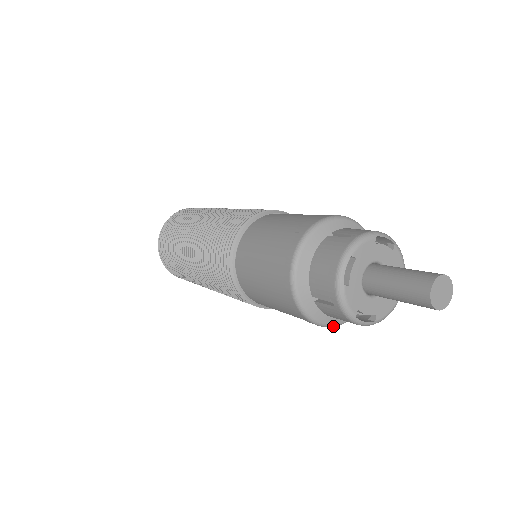
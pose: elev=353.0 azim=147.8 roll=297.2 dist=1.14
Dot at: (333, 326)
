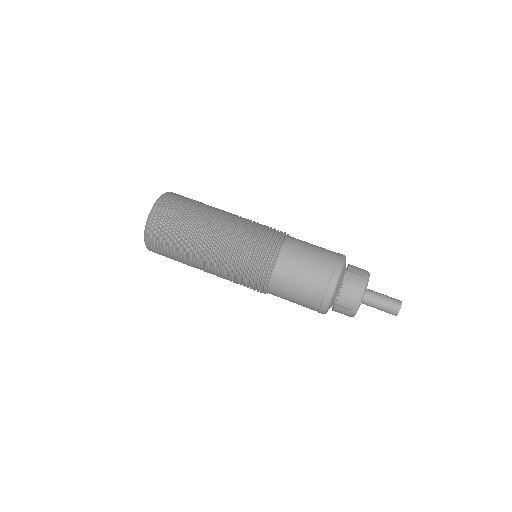
Dot at: occluded
